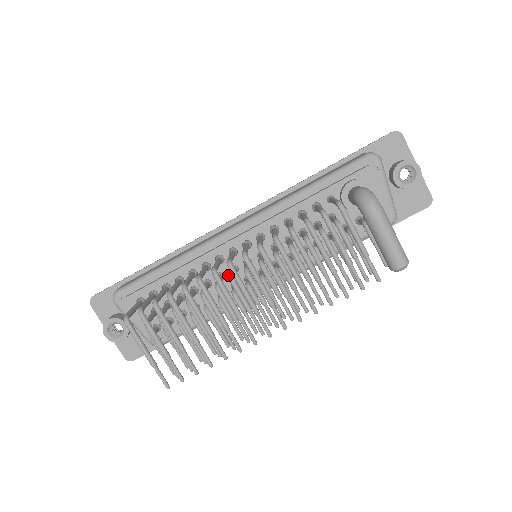
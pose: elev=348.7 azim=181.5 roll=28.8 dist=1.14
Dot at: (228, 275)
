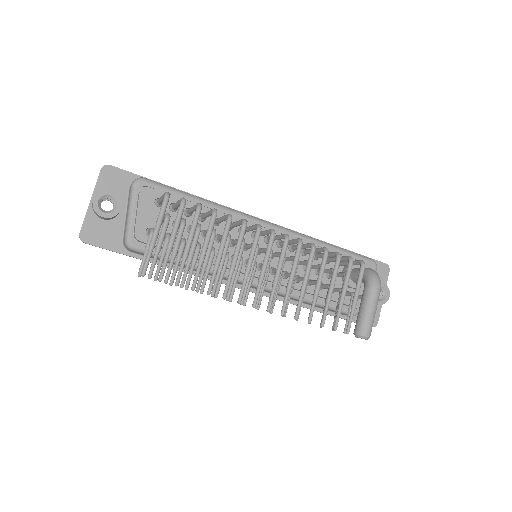
Dot at: occluded
